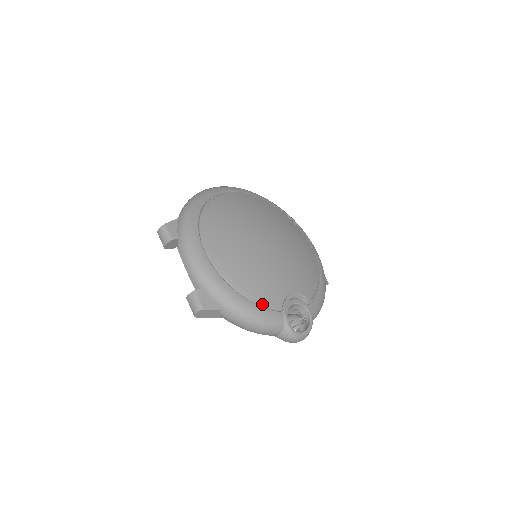
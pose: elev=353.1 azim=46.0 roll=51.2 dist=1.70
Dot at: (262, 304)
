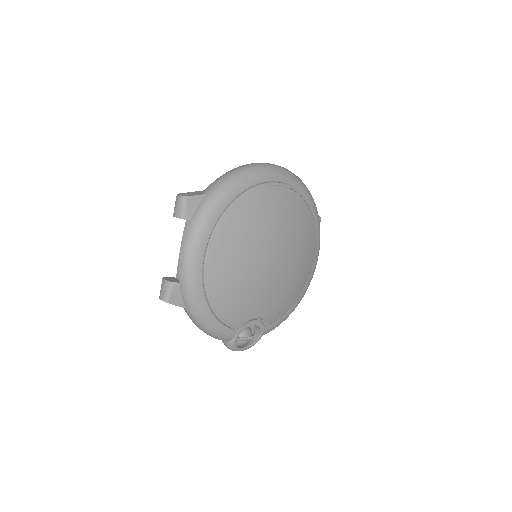
Dot at: (223, 322)
